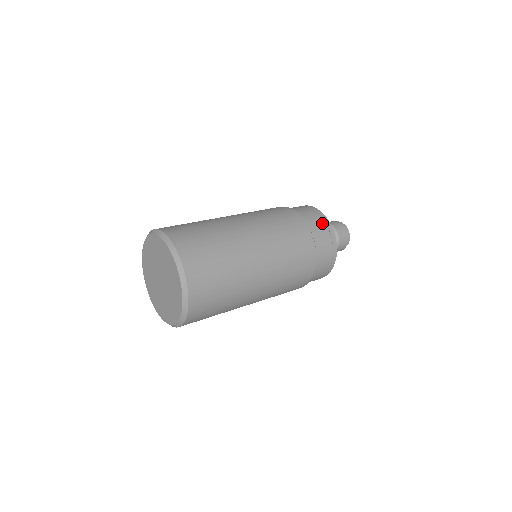
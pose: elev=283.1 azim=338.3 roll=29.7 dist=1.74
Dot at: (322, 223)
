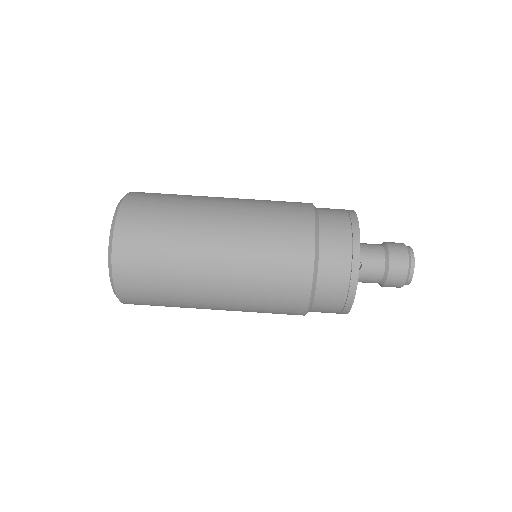
Dot at: (345, 262)
